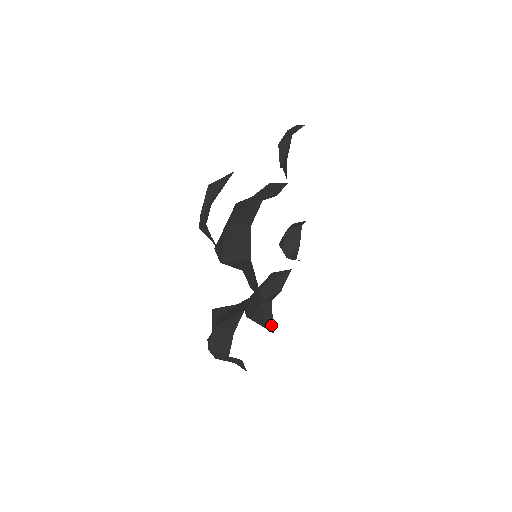
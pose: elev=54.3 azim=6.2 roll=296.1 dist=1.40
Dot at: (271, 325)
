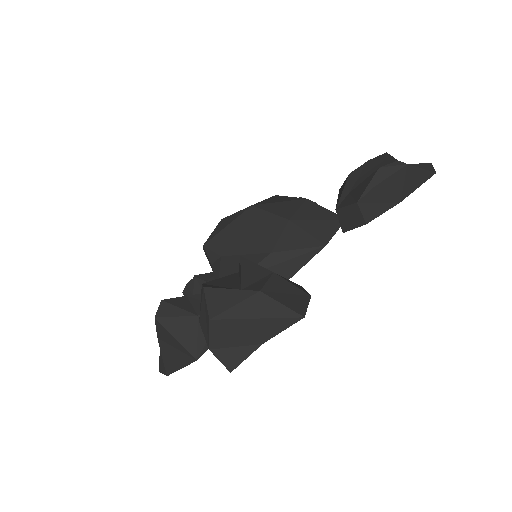
Dot at: (206, 346)
